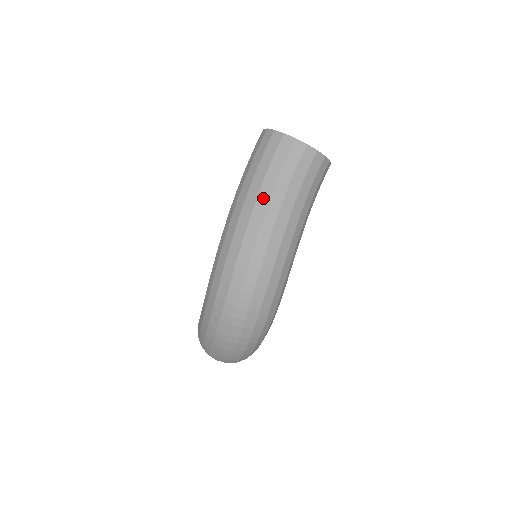
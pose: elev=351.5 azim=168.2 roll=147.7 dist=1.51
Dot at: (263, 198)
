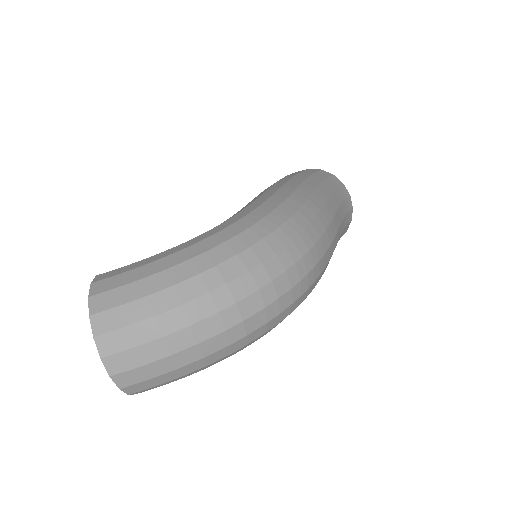
Dot at: (333, 203)
